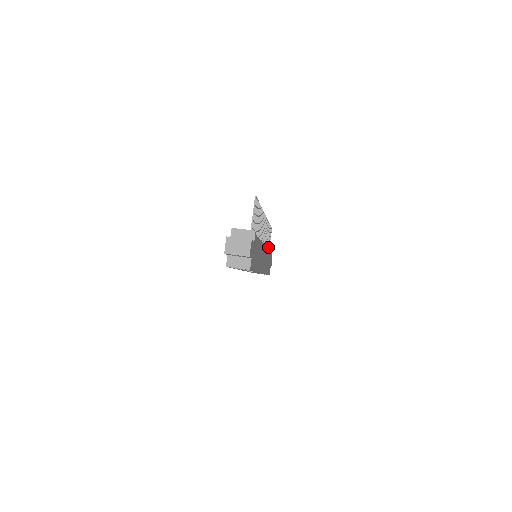
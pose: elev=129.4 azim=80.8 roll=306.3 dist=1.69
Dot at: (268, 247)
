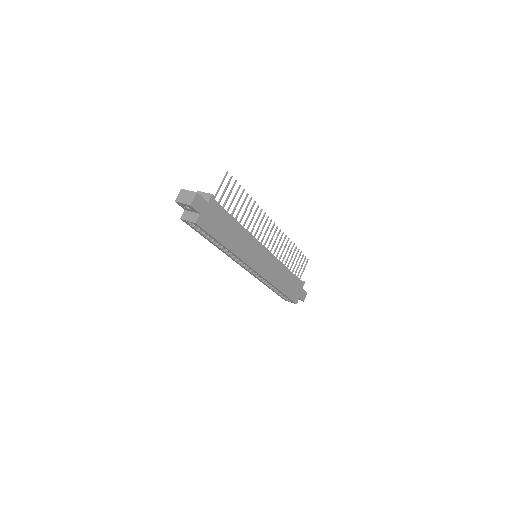
Dot at: (296, 272)
